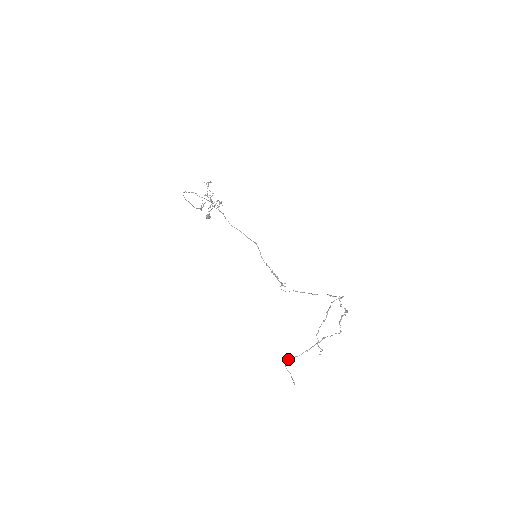
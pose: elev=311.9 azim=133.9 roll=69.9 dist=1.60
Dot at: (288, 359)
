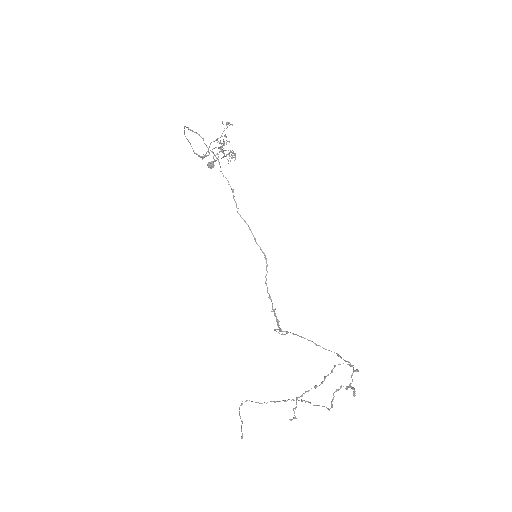
Dot at: (246, 401)
